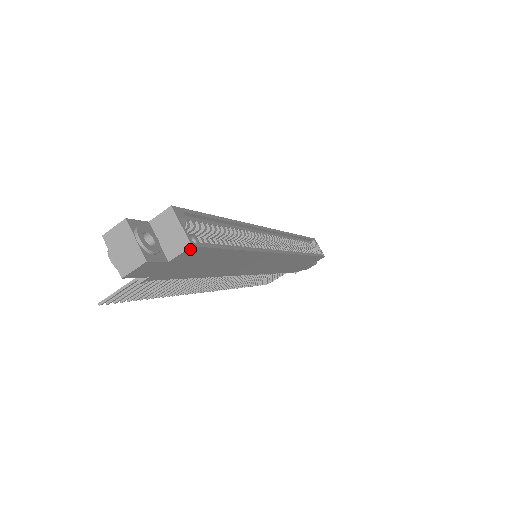
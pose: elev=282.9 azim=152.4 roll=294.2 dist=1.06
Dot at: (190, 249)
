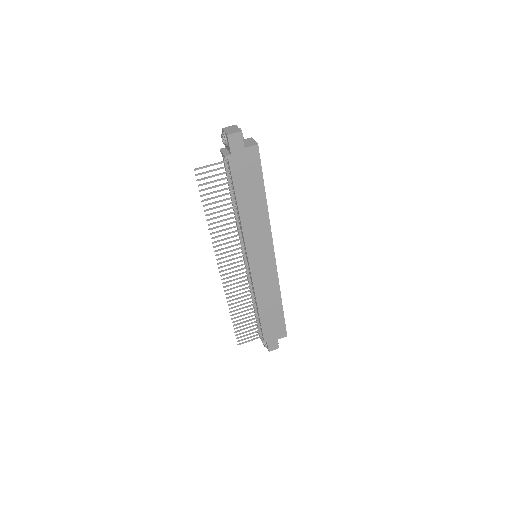
Dot at: (256, 147)
